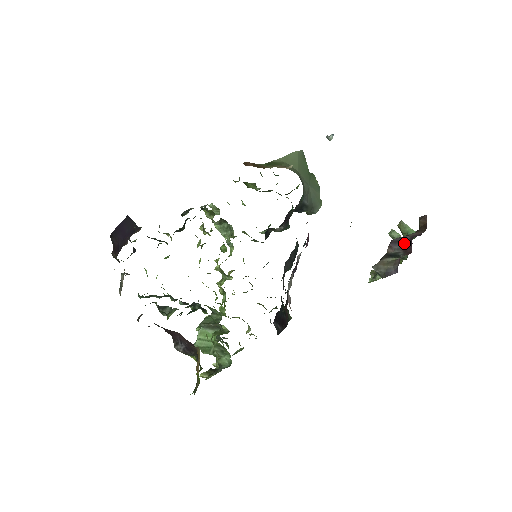
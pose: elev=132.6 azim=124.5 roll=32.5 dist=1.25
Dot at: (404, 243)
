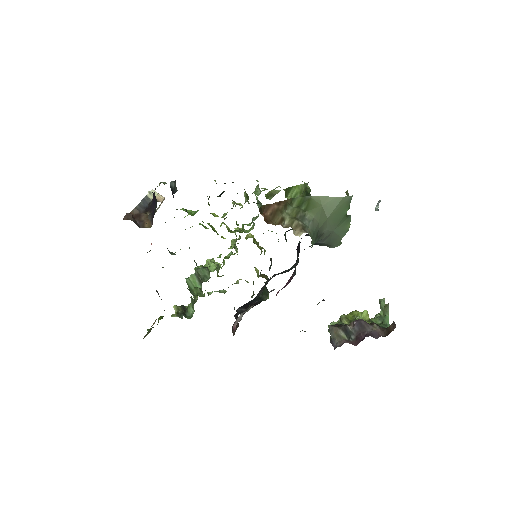
Dot at: (362, 331)
